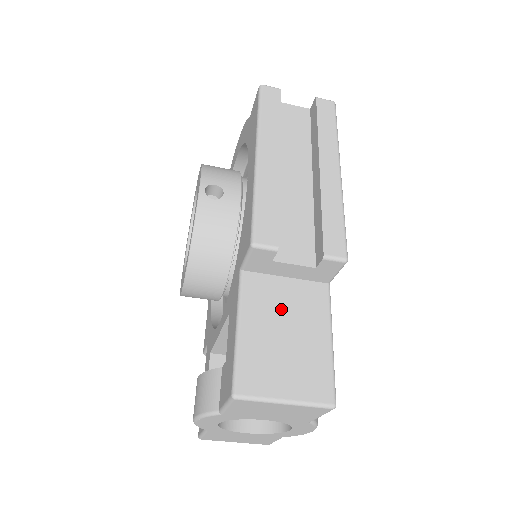
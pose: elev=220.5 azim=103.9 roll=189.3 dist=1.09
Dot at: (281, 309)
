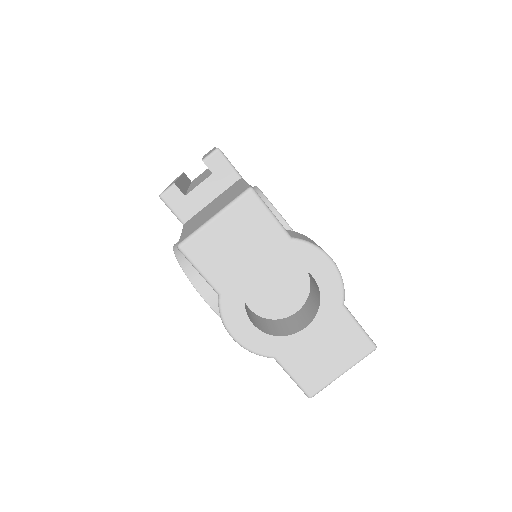
Dot at: (209, 208)
